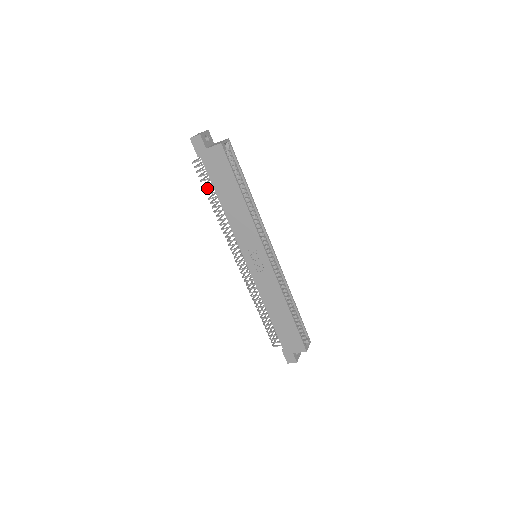
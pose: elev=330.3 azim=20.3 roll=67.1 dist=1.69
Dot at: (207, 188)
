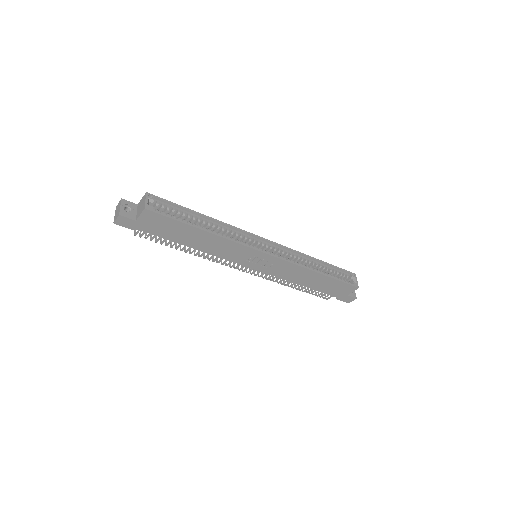
Dot at: (166, 240)
